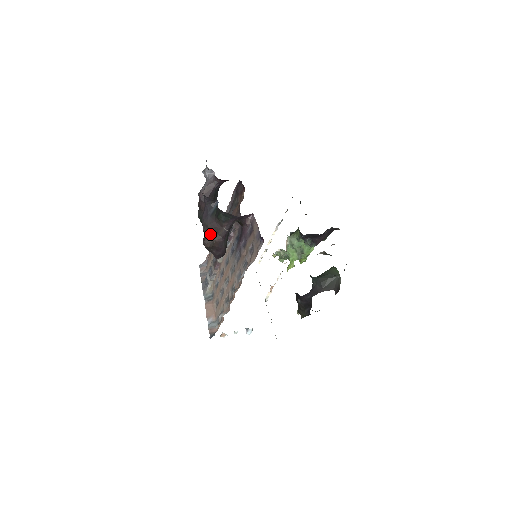
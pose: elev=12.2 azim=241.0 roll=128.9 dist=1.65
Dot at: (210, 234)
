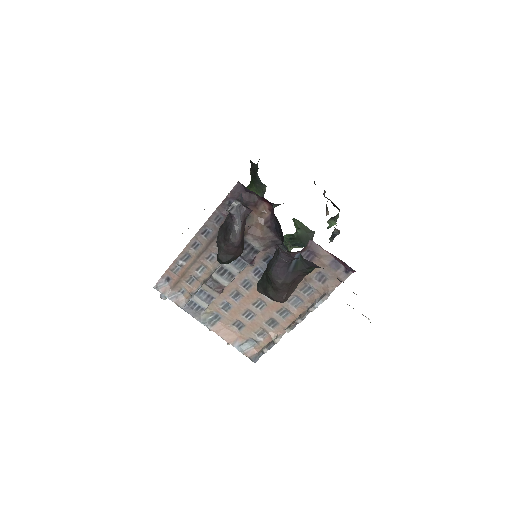
Dot at: (289, 289)
